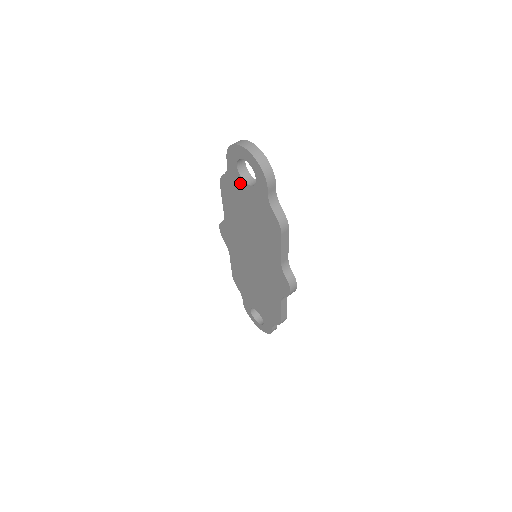
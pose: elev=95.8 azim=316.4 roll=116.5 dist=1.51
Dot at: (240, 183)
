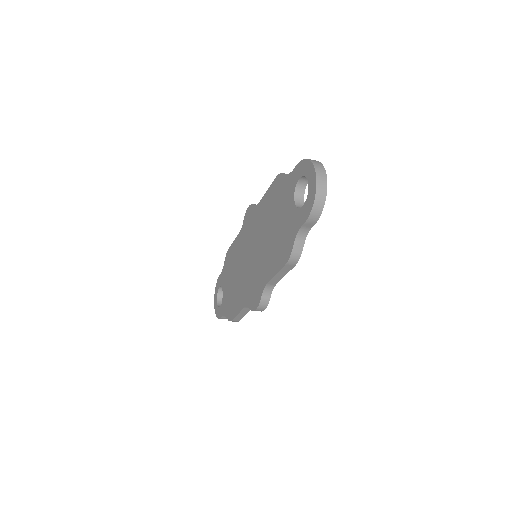
Dot at: (290, 194)
